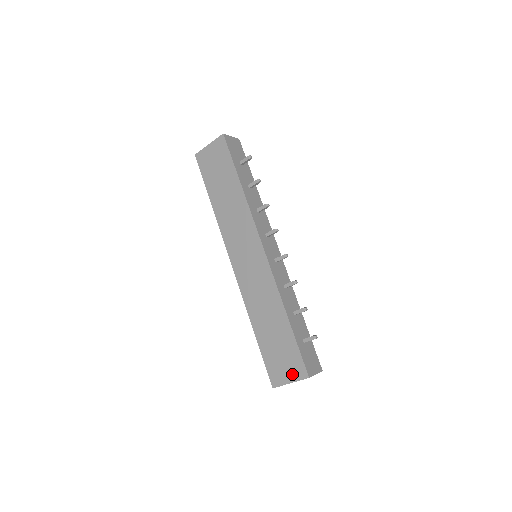
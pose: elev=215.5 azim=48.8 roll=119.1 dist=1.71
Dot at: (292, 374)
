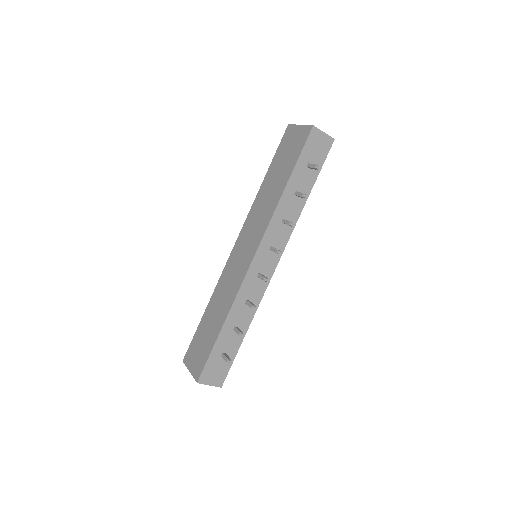
Dot at: (194, 367)
